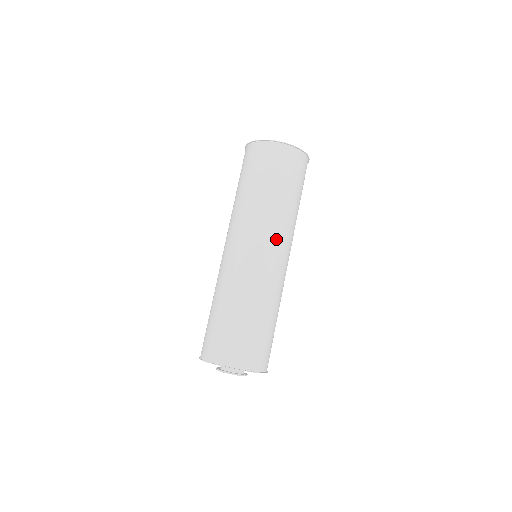
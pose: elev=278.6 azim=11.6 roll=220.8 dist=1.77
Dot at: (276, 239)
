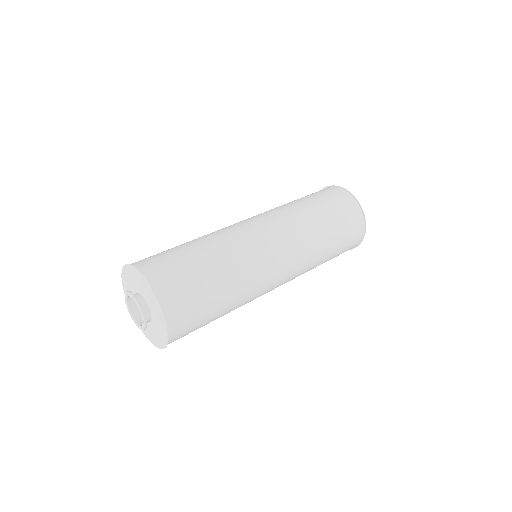
Dot at: (259, 215)
